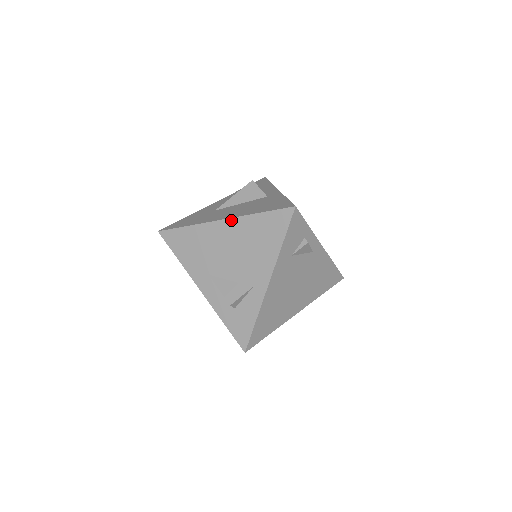
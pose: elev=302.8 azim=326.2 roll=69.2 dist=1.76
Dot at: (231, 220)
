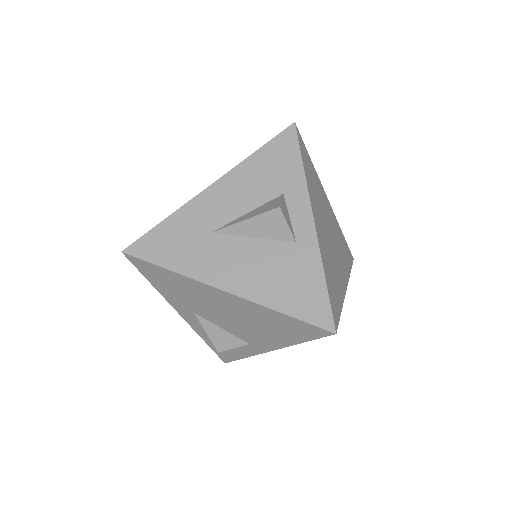
Dot at: (238, 298)
